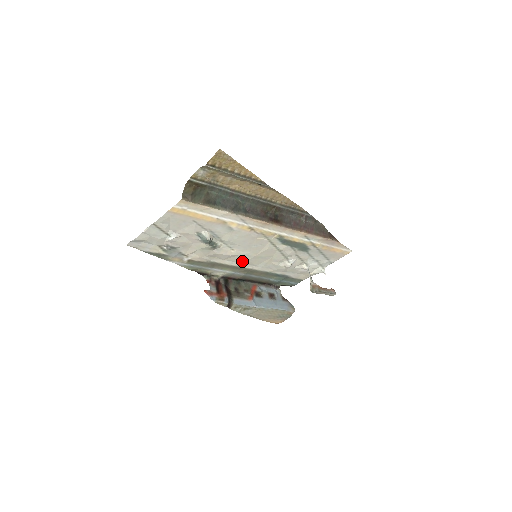
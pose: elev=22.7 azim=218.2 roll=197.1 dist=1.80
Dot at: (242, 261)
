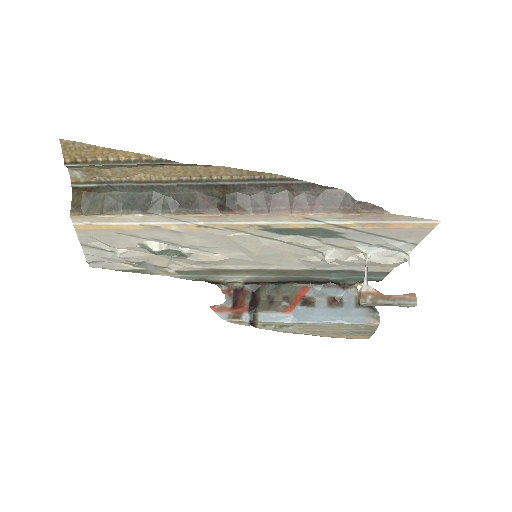
Dot at: (249, 263)
